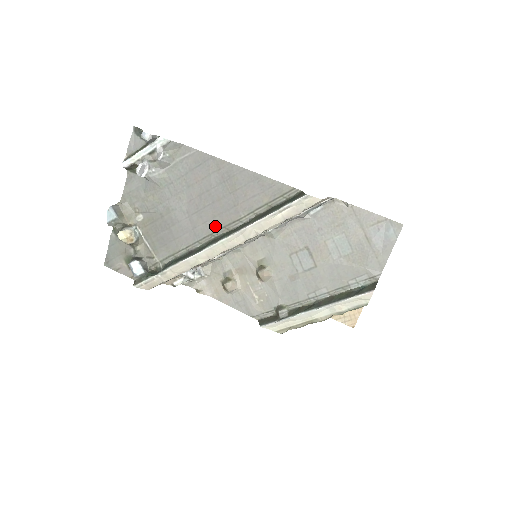
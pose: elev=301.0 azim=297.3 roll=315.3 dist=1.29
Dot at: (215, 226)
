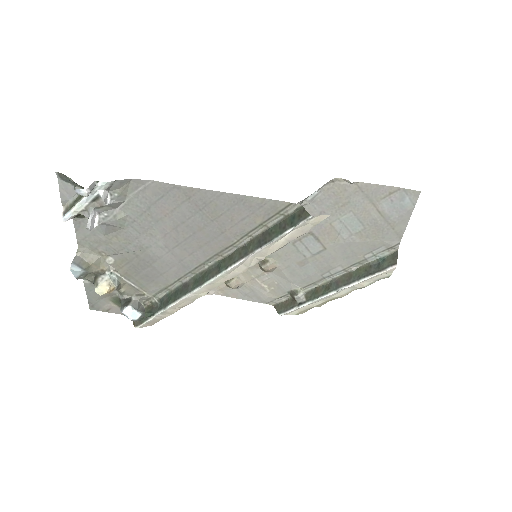
Dot at: (205, 255)
